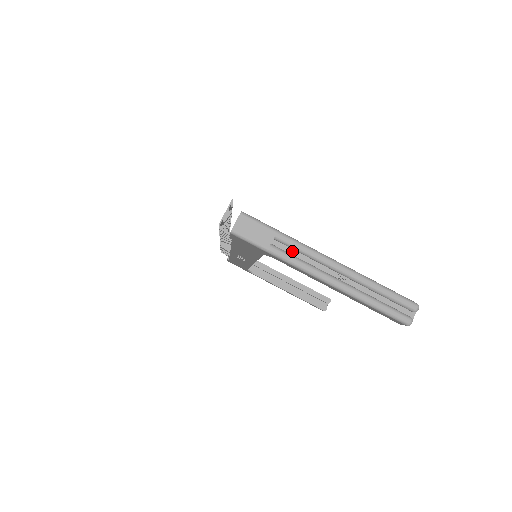
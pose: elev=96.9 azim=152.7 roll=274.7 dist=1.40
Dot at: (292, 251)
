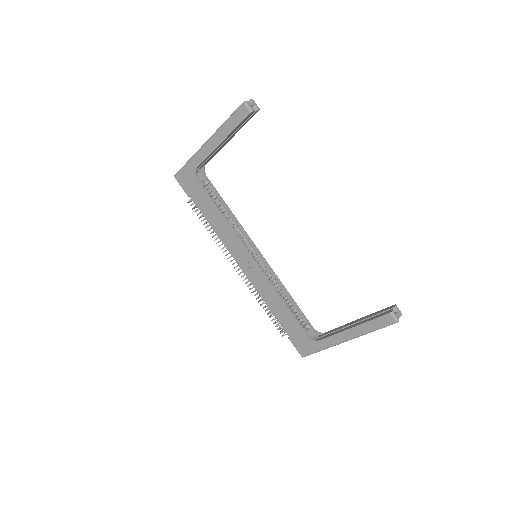
Dot at: occluded
